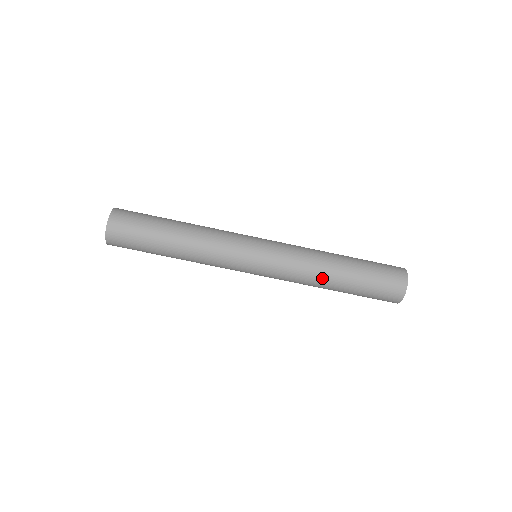
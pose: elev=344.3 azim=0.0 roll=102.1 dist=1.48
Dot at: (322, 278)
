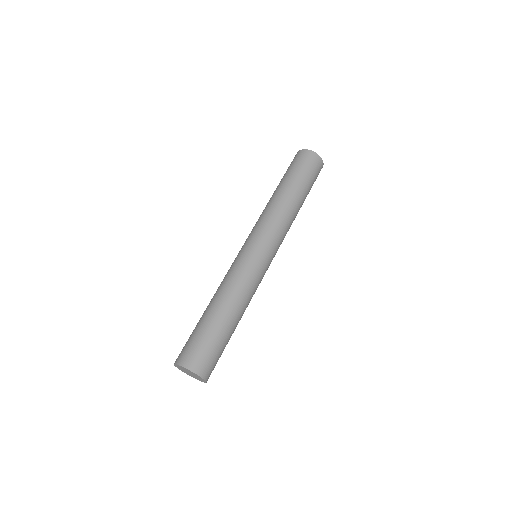
Dot at: (295, 214)
